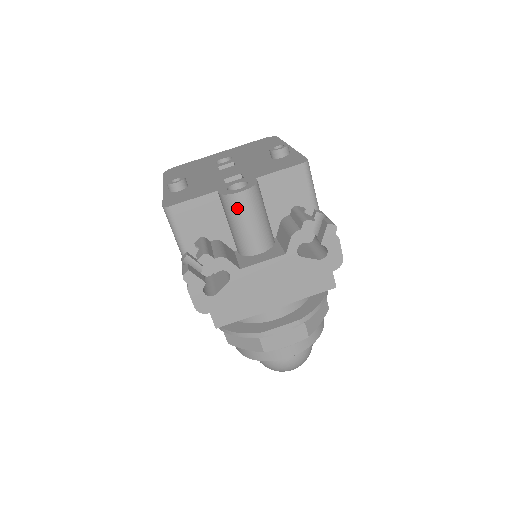
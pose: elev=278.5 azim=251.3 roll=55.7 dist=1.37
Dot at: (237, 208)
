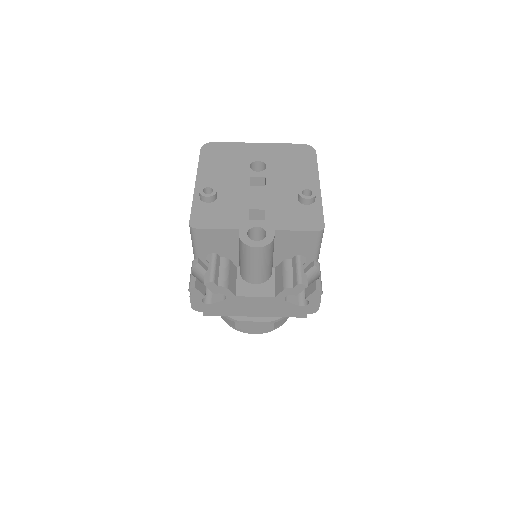
Dot at: (249, 255)
